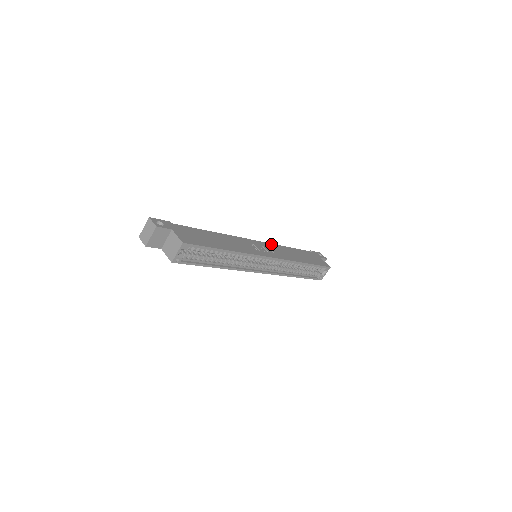
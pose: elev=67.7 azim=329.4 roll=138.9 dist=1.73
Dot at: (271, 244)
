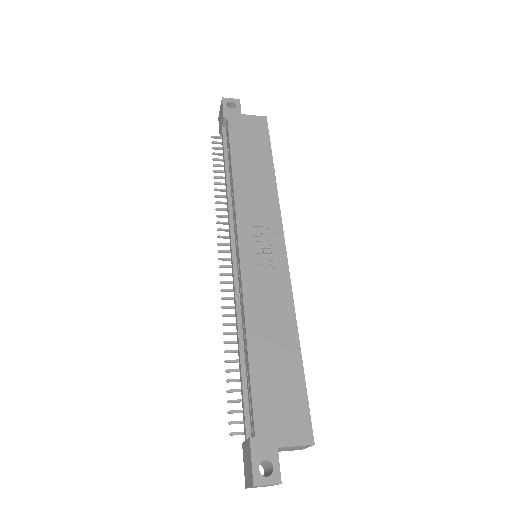
Dot at: (238, 211)
